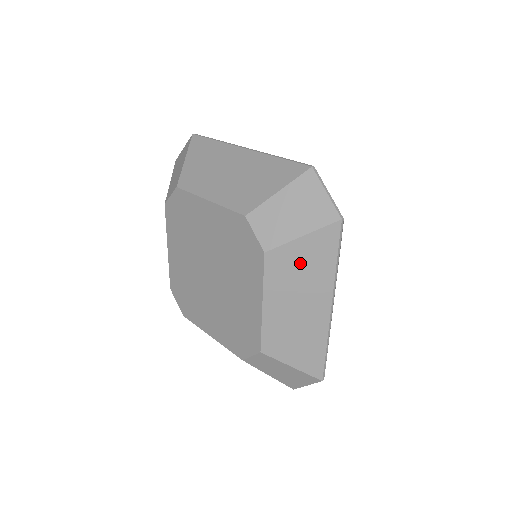
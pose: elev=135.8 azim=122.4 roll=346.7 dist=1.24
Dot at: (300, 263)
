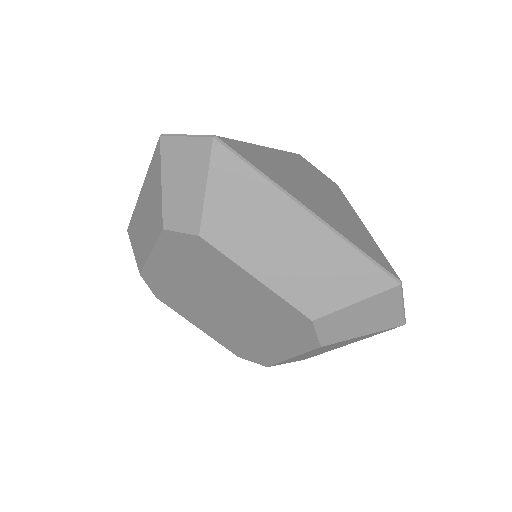
Dot at: (234, 210)
